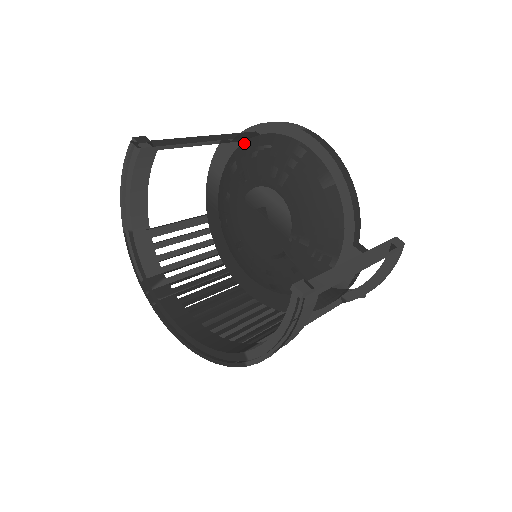
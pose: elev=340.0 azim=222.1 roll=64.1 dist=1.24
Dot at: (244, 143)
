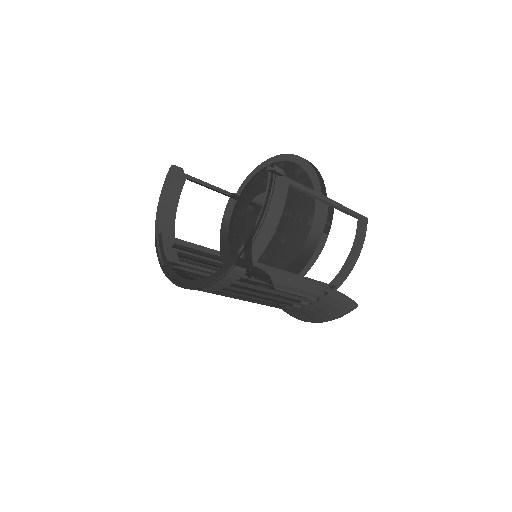
Dot at: (246, 184)
